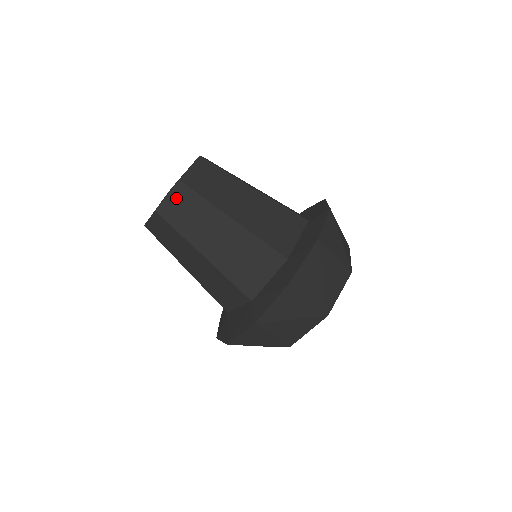
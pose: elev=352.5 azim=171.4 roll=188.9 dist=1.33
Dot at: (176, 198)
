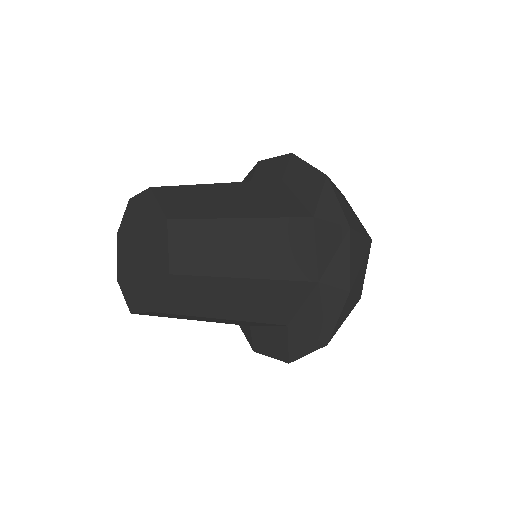
Dot at: (179, 242)
